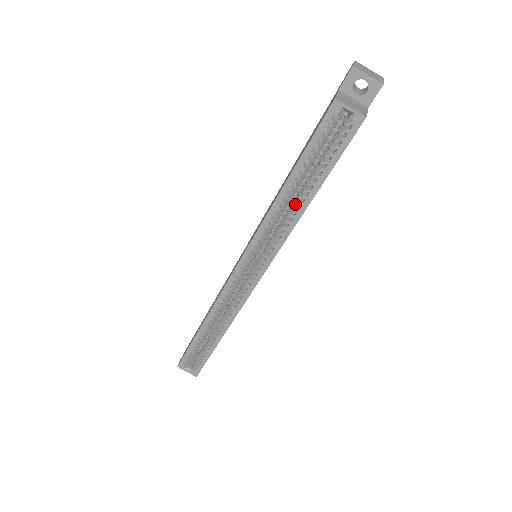
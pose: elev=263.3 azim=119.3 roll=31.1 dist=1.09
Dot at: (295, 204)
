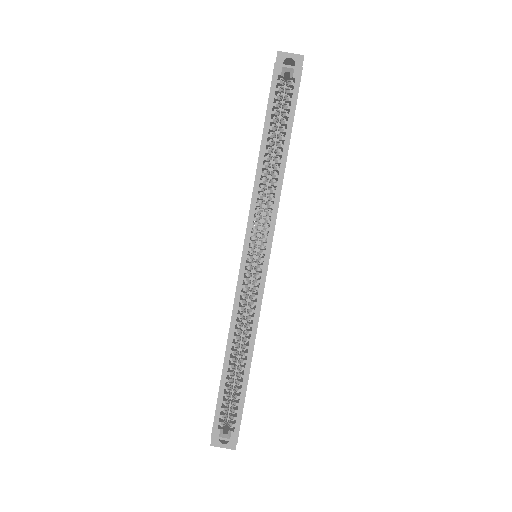
Dot at: (275, 167)
